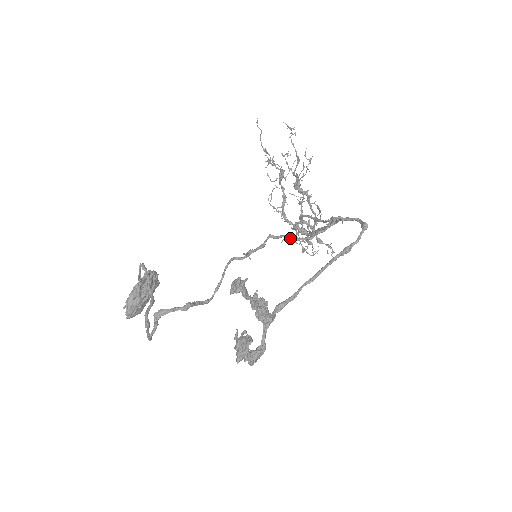
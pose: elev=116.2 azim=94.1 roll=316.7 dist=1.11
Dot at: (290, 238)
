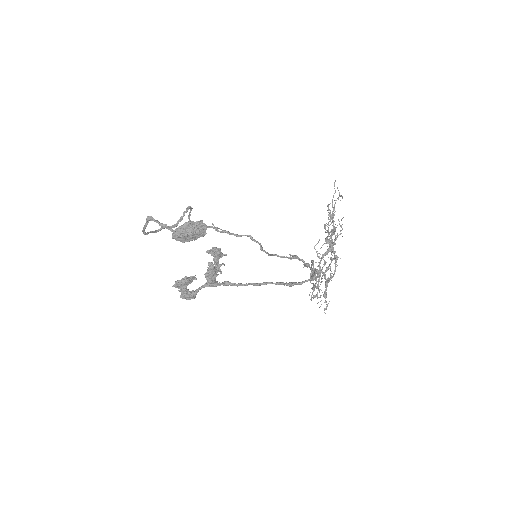
Dot at: (262, 247)
